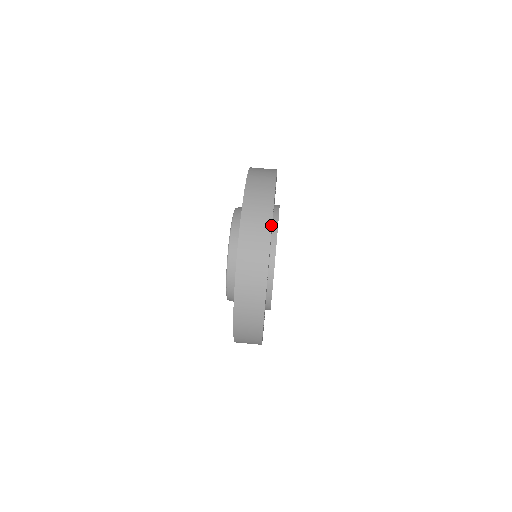
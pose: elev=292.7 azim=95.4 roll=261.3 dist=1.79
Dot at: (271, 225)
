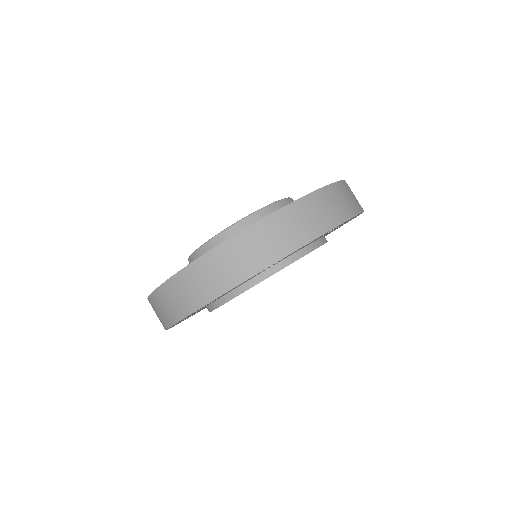
Dot at: (173, 324)
